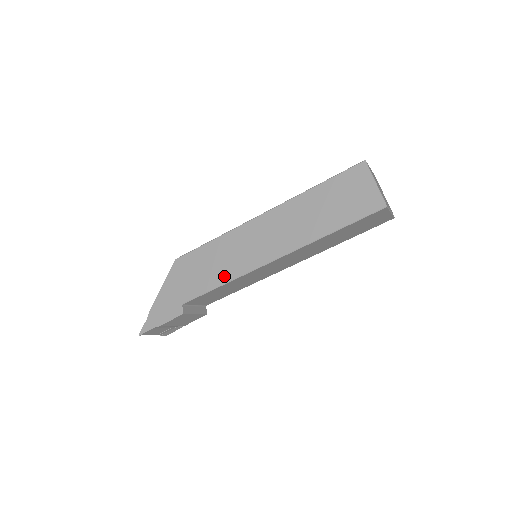
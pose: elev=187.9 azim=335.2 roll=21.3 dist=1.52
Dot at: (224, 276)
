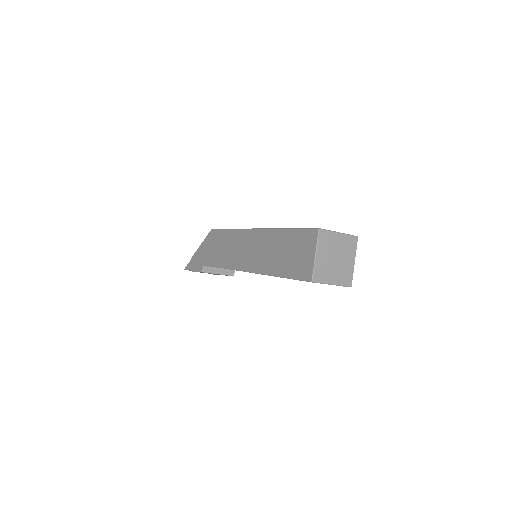
Dot at: (224, 262)
